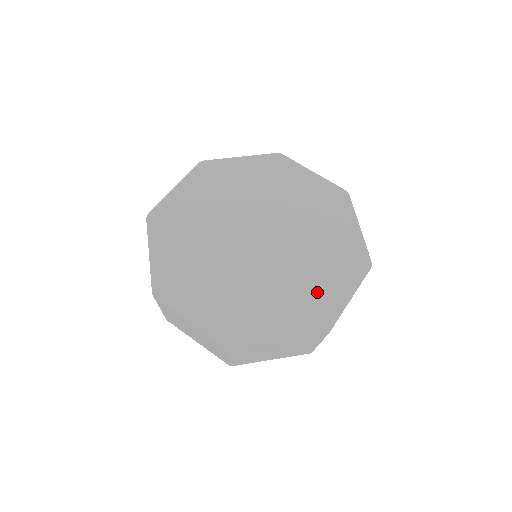
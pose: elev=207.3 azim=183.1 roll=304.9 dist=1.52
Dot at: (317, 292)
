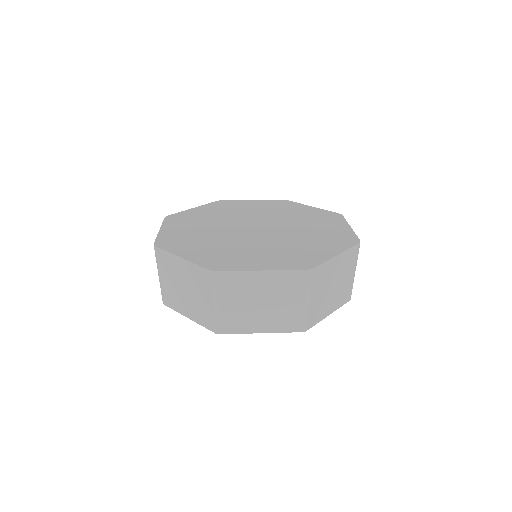
Dot at: (305, 250)
